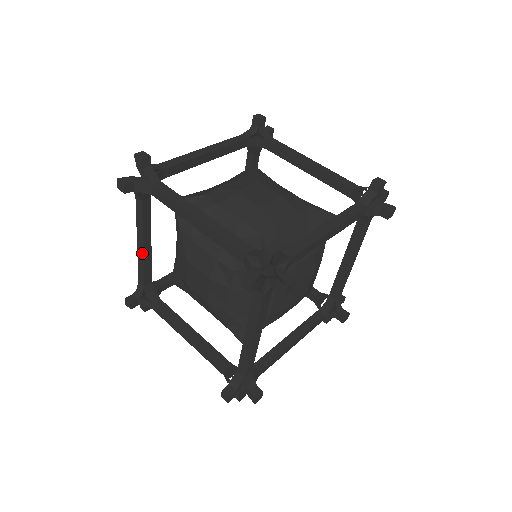
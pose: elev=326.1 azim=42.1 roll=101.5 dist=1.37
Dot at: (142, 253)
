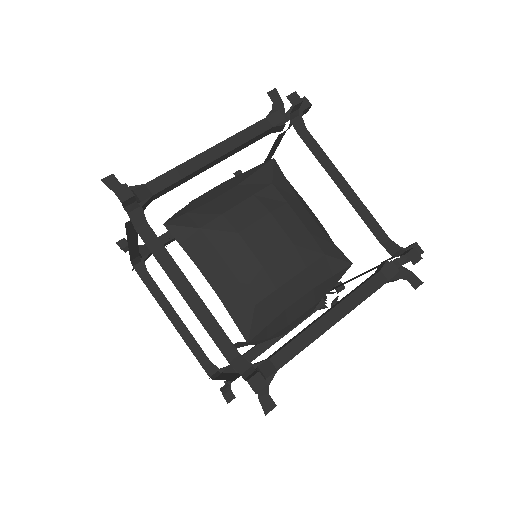
Dot at: (198, 299)
